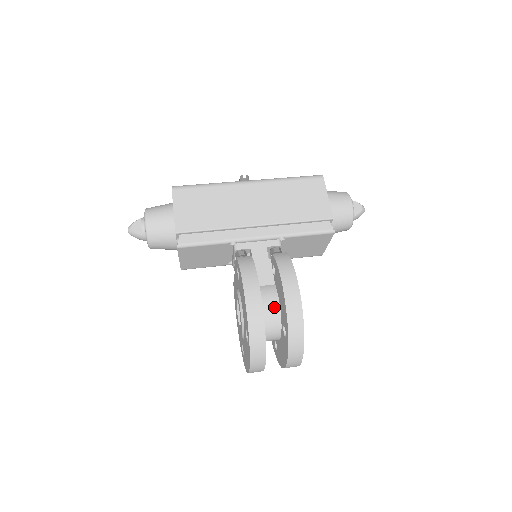
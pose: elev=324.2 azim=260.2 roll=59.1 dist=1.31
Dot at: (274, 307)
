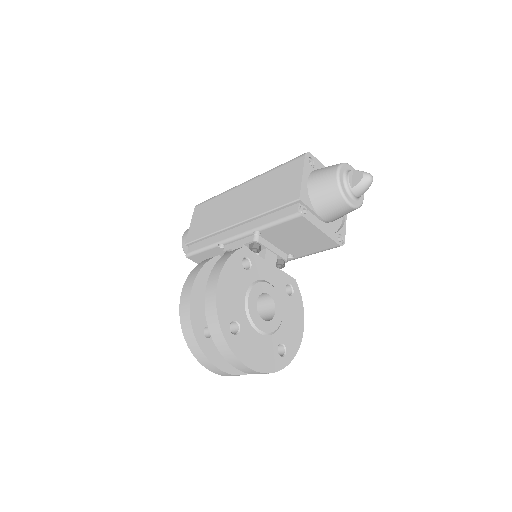
Dot at: occluded
